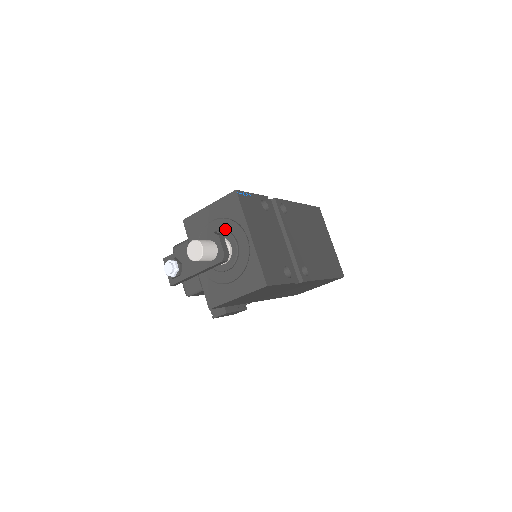
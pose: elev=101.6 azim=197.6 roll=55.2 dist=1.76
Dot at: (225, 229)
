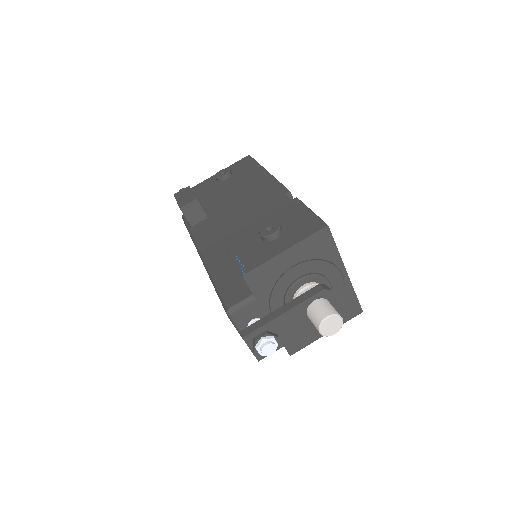
Dot at: (312, 272)
